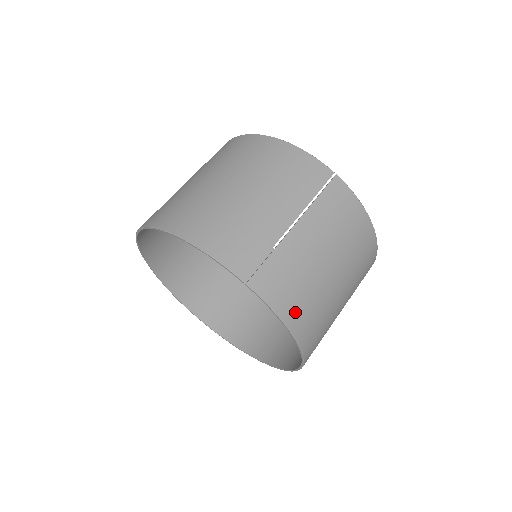
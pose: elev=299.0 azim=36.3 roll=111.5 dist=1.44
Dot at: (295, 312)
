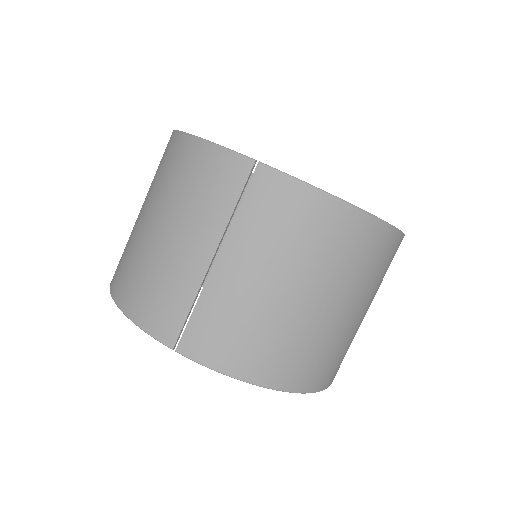
Dot at: (251, 363)
